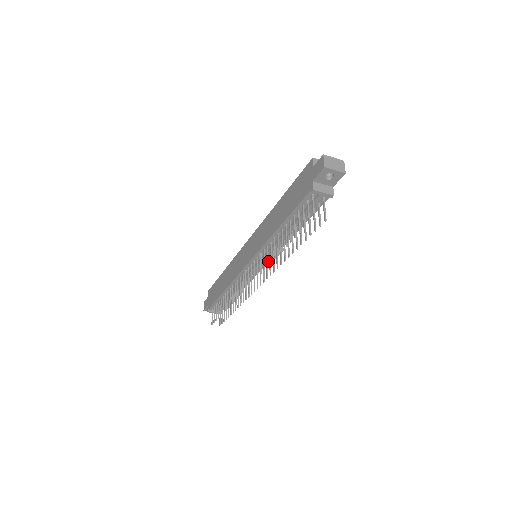
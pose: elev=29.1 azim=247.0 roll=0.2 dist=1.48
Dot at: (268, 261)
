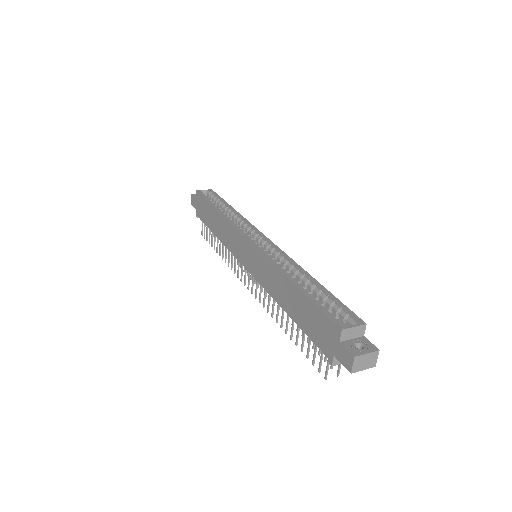
Dot at: occluded
